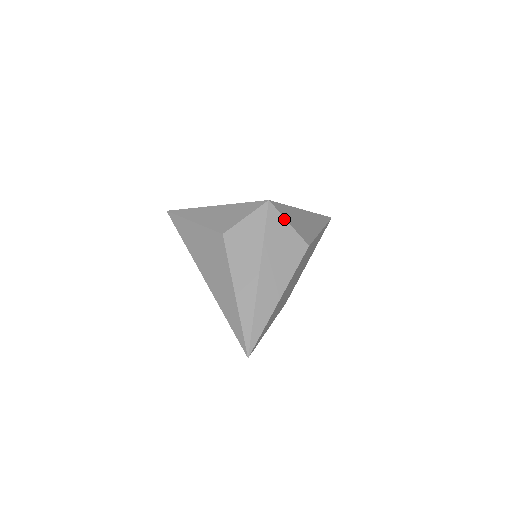
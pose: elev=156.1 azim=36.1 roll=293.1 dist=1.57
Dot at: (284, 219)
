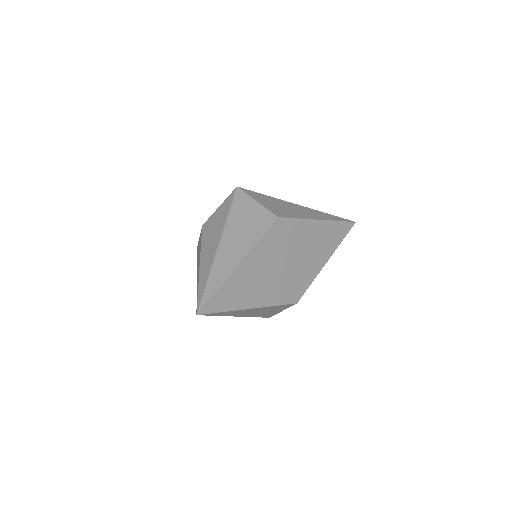
Dot at: (252, 199)
